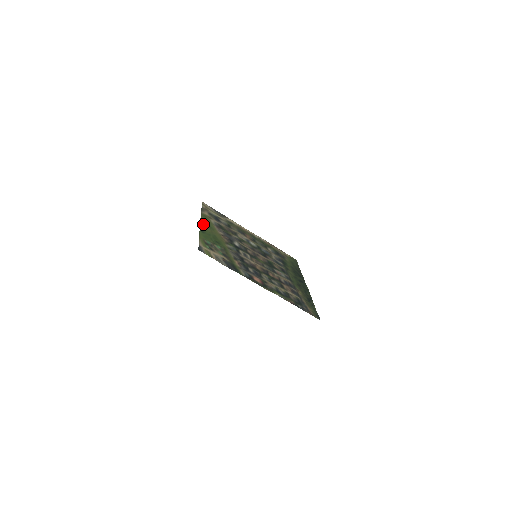
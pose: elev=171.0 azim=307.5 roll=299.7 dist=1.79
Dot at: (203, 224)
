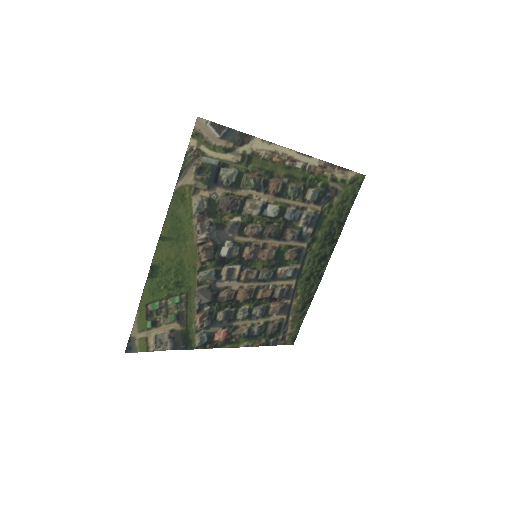
Dot at: (164, 241)
